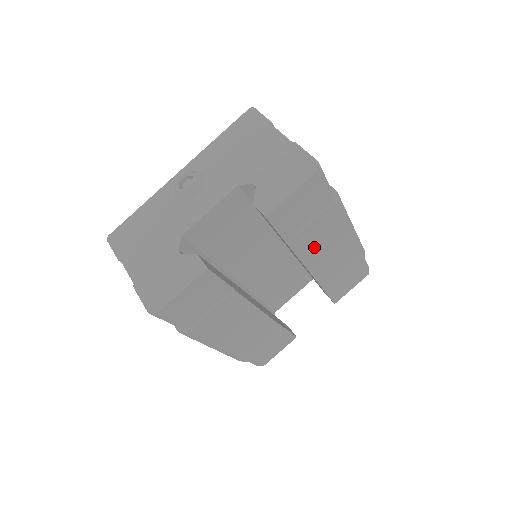
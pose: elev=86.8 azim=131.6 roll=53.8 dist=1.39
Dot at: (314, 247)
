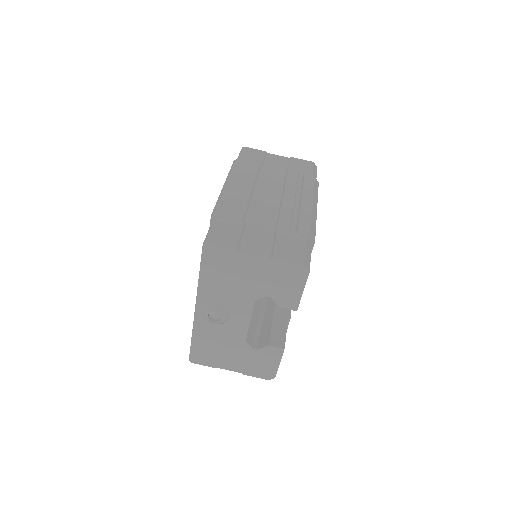
Dot at: occluded
